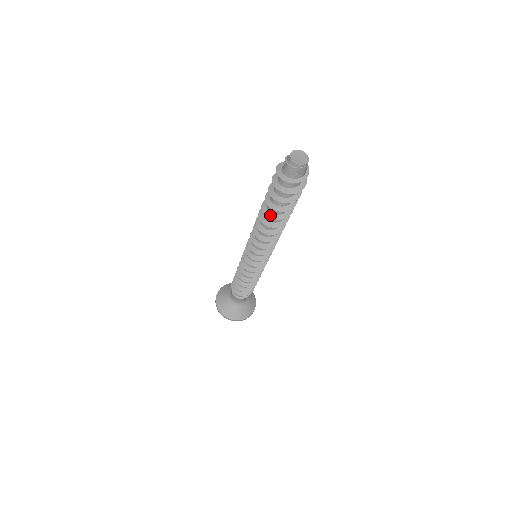
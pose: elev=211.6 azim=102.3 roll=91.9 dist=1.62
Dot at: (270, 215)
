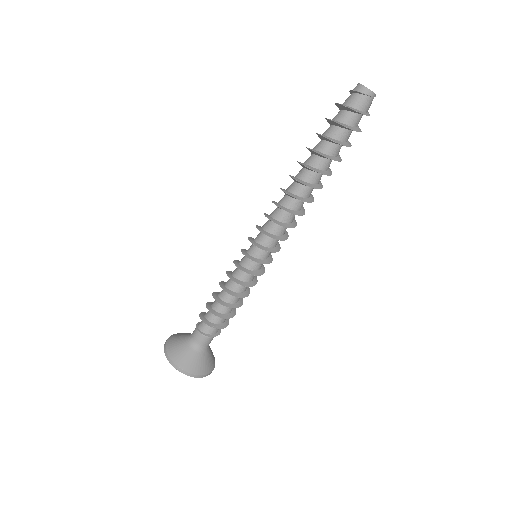
Dot at: (315, 169)
